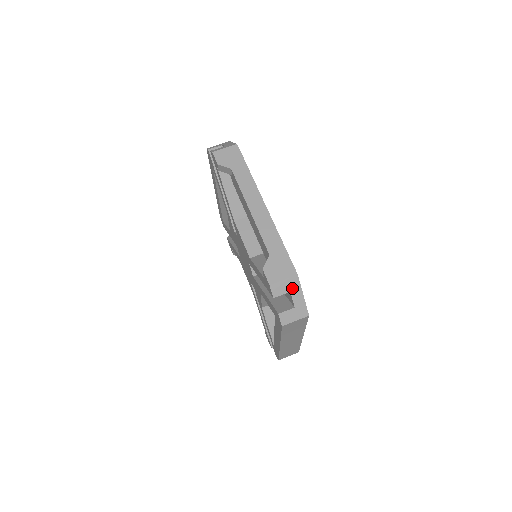
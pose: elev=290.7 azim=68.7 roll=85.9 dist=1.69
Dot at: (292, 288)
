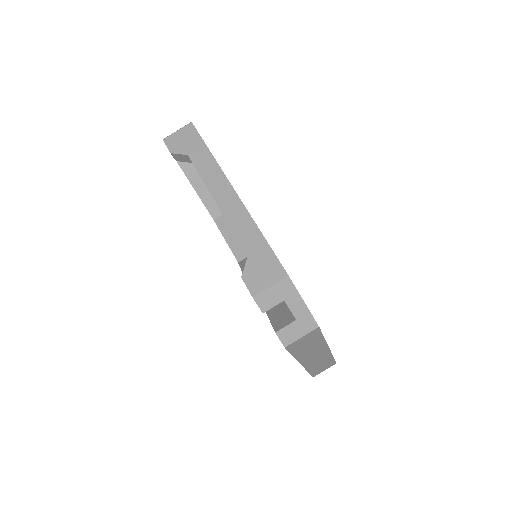
Dot at: (285, 295)
